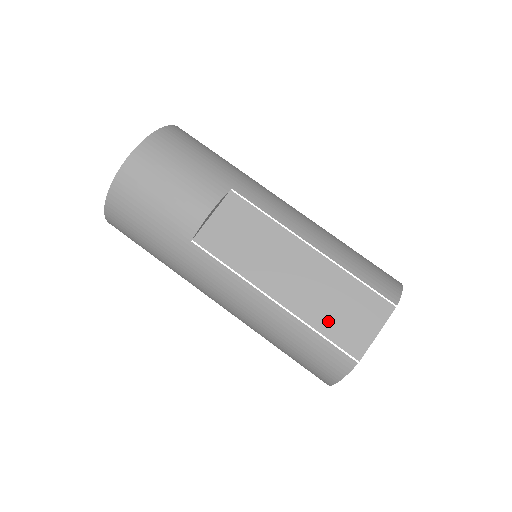
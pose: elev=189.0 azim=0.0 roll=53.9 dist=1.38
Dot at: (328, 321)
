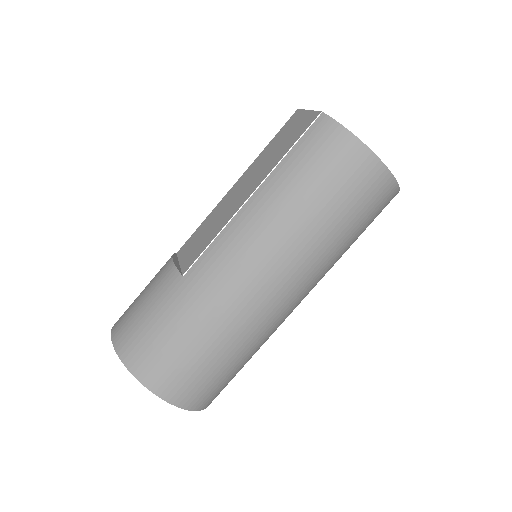
Dot at: (284, 149)
